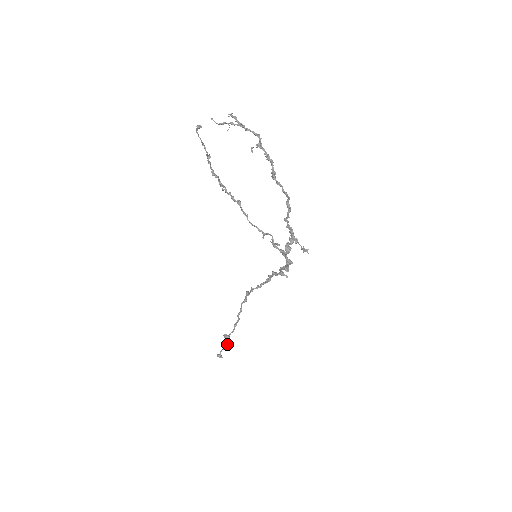
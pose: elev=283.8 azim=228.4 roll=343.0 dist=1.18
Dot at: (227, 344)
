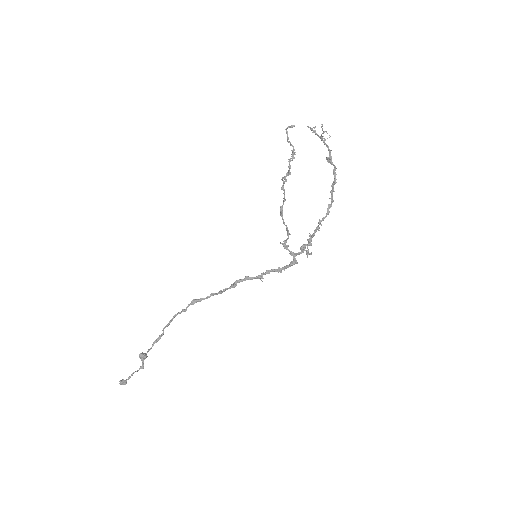
Dot at: (143, 364)
